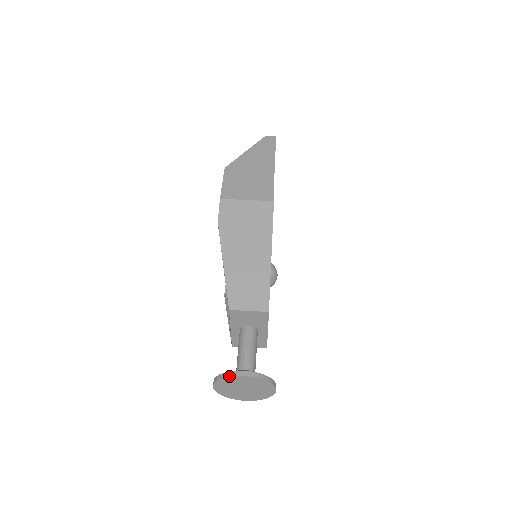
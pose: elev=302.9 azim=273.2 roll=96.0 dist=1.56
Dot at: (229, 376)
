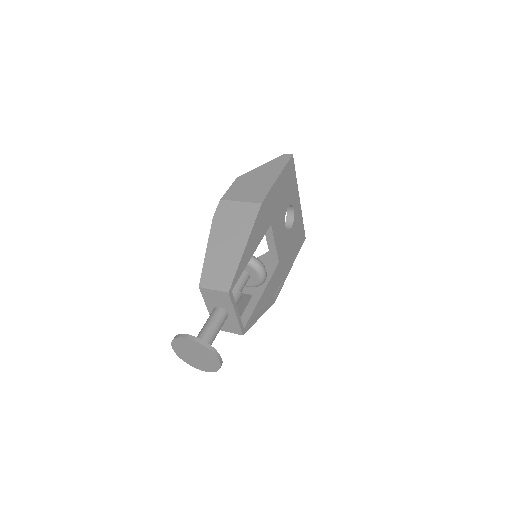
Dot at: (178, 337)
